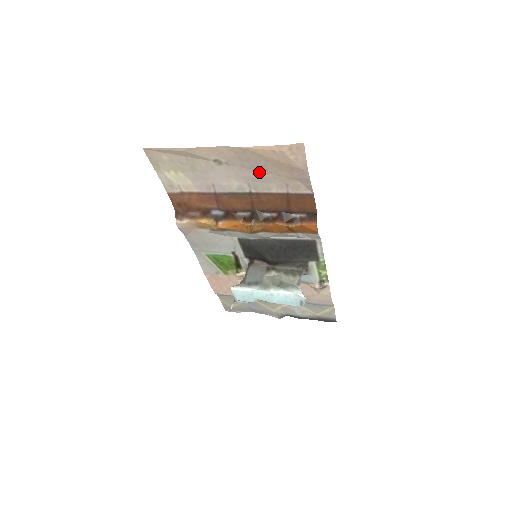
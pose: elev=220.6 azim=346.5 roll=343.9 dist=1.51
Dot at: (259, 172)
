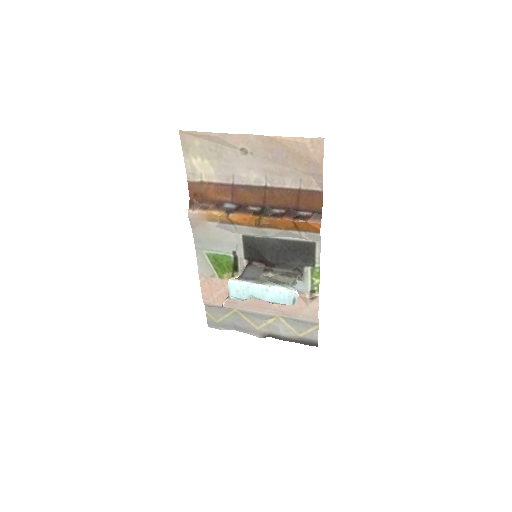
Dot at: (279, 165)
